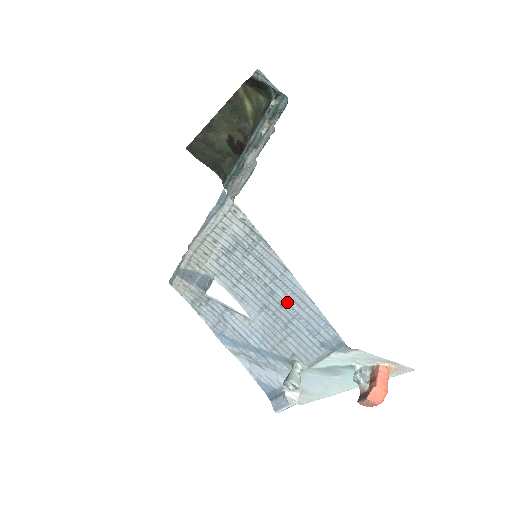
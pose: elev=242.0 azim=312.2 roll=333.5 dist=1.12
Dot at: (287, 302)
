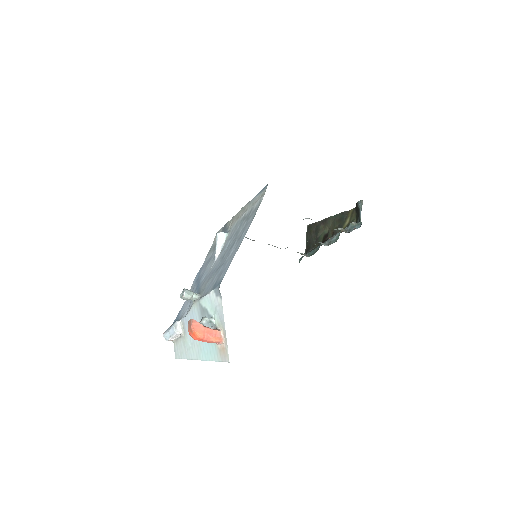
Dot at: (231, 253)
